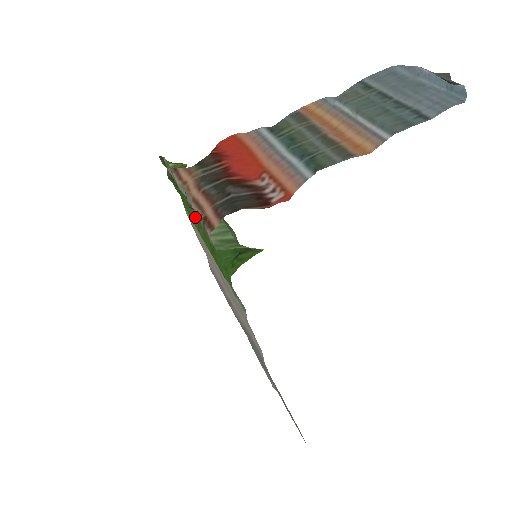
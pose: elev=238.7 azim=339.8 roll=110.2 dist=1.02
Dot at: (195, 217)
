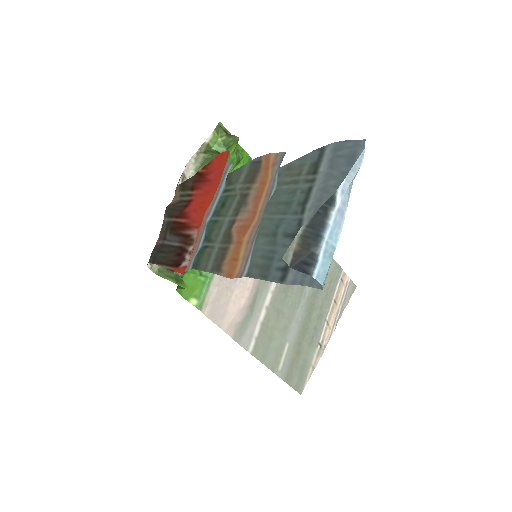
Dot at: occluded
